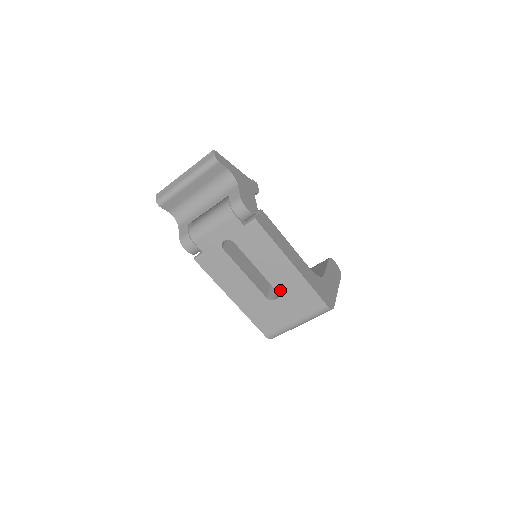
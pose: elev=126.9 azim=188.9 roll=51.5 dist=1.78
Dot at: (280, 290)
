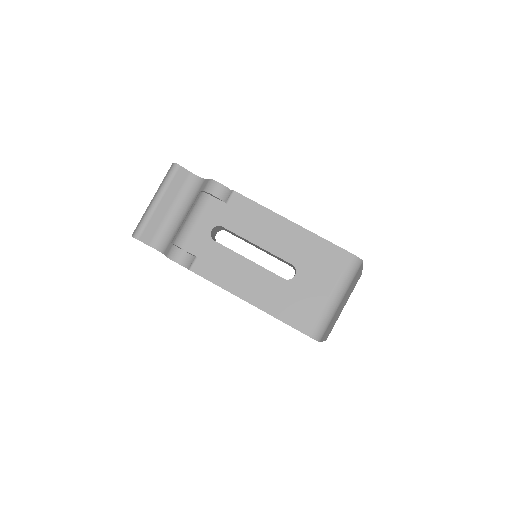
Dot at: (294, 261)
